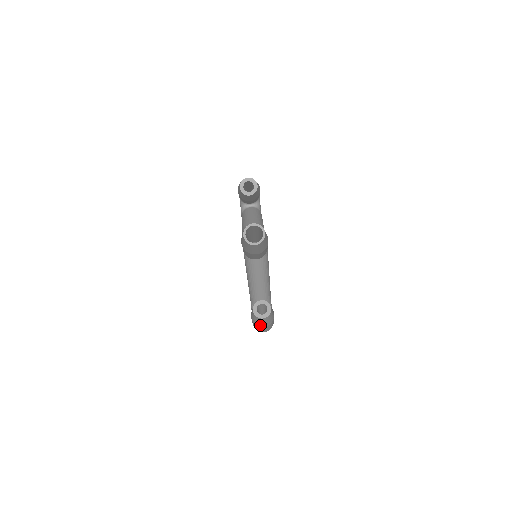
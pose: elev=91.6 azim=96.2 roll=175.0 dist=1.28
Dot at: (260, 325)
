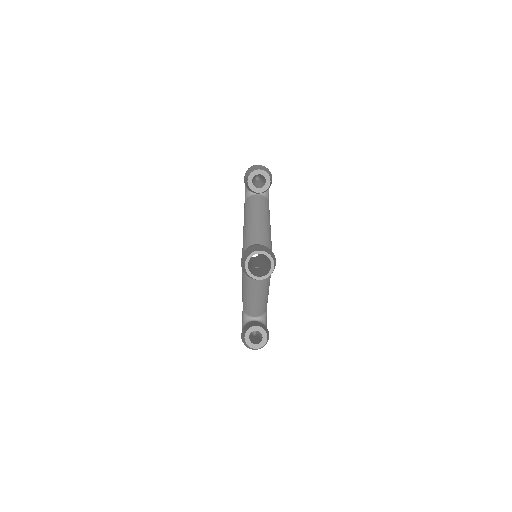
Dot at: occluded
